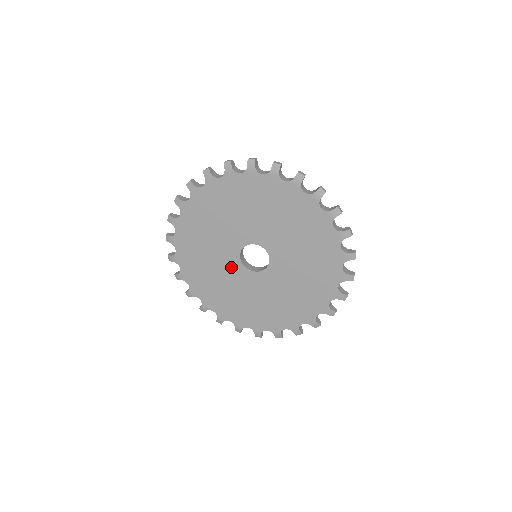
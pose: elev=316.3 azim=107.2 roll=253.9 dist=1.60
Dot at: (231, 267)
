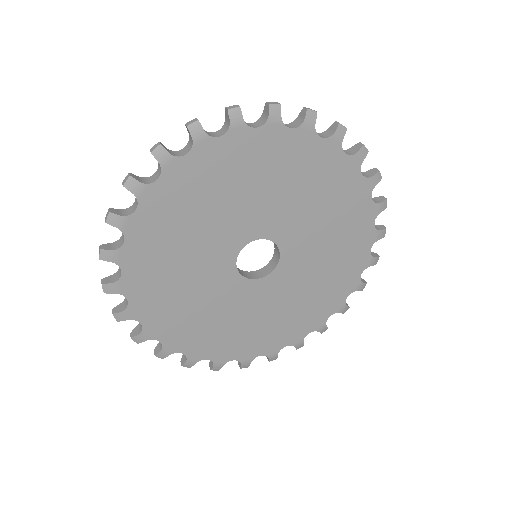
Dot at: (231, 292)
